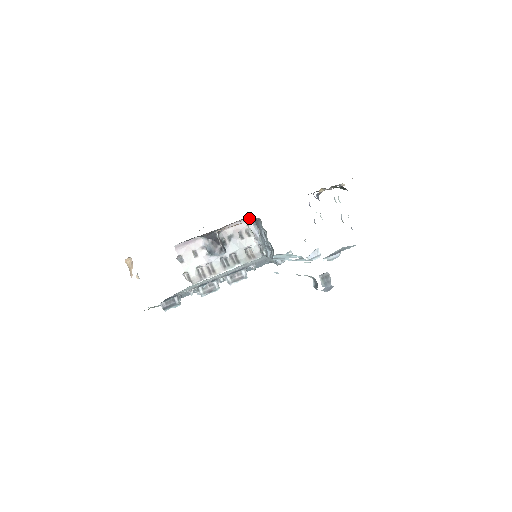
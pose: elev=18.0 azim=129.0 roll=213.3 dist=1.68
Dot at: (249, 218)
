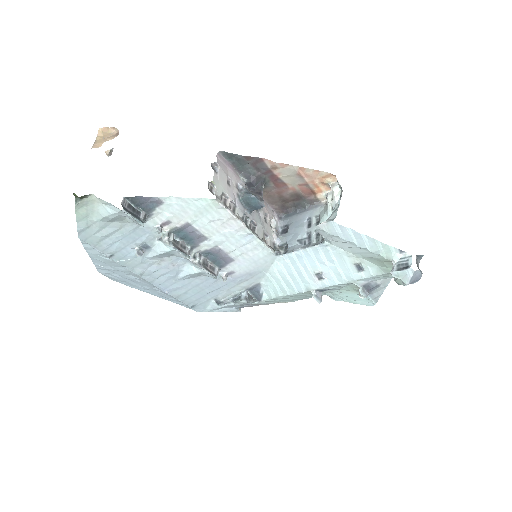
Dot at: (277, 214)
